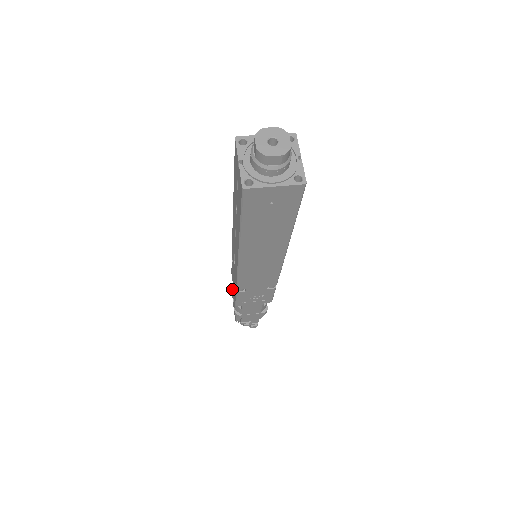
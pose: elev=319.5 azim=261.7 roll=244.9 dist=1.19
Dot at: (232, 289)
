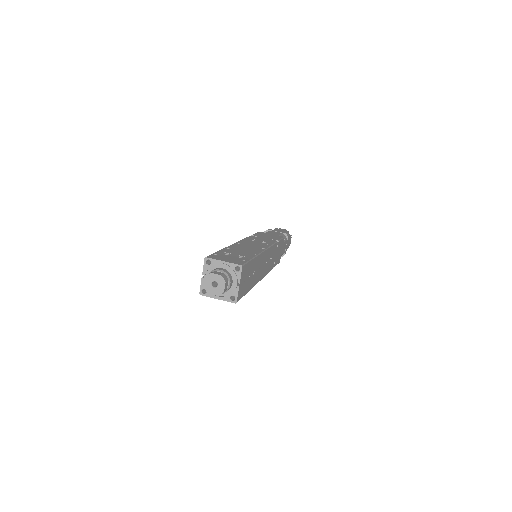
Dot at: occluded
